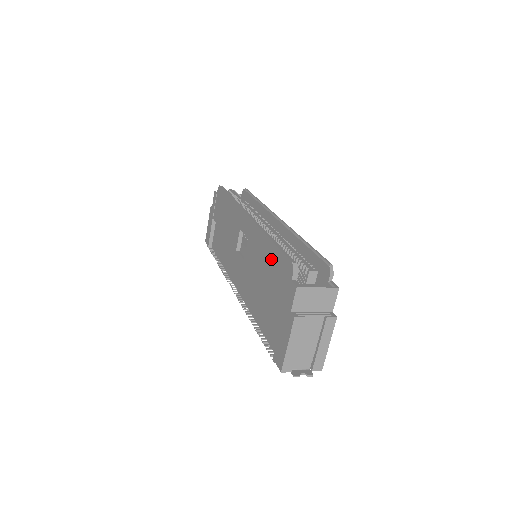
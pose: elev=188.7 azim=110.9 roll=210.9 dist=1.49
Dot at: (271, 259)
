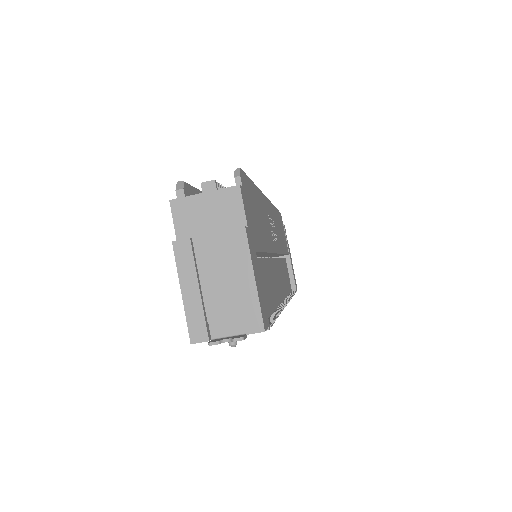
Dot at: occluded
